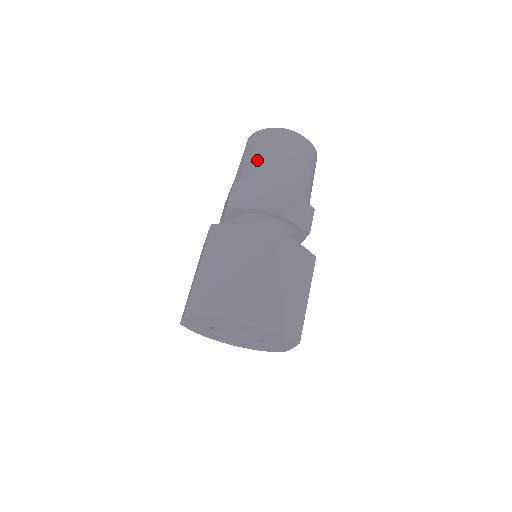
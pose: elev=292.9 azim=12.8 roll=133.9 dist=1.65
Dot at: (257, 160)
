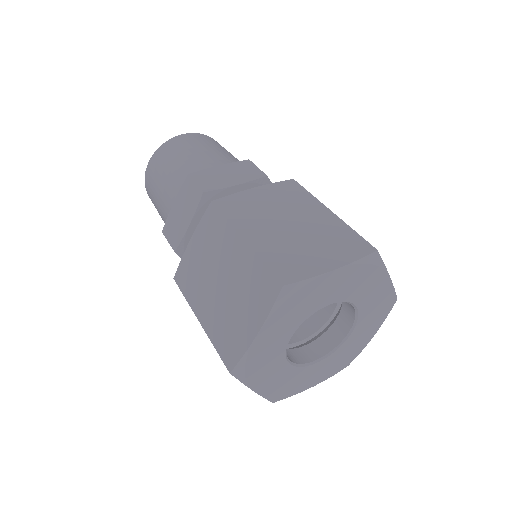
Dot at: (195, 155)
